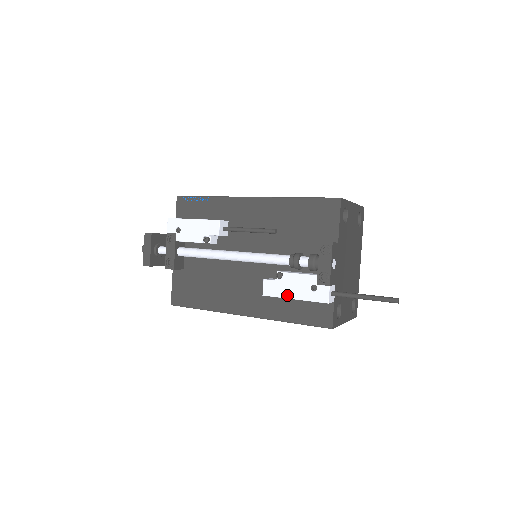
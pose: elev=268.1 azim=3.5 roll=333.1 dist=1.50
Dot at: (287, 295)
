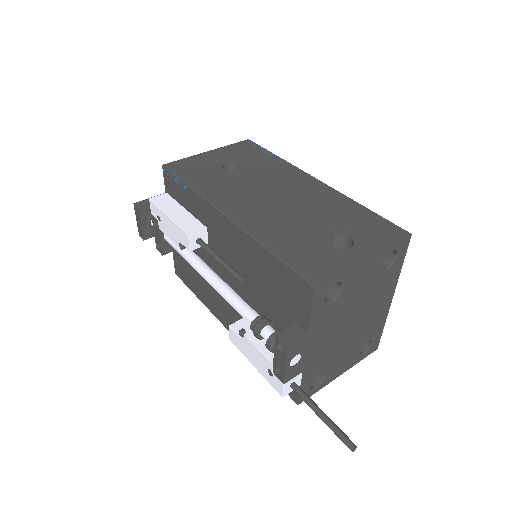
Dot at: (248, 358)
